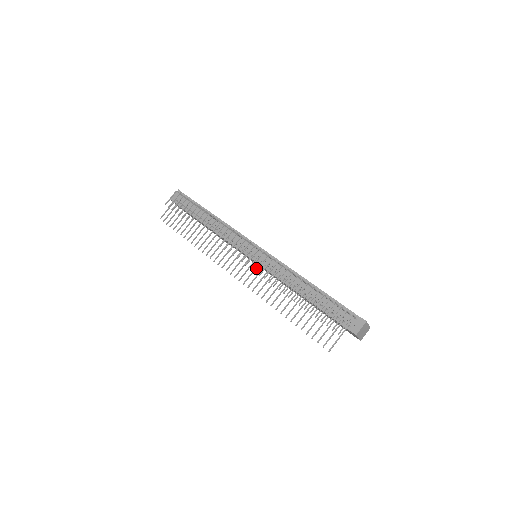
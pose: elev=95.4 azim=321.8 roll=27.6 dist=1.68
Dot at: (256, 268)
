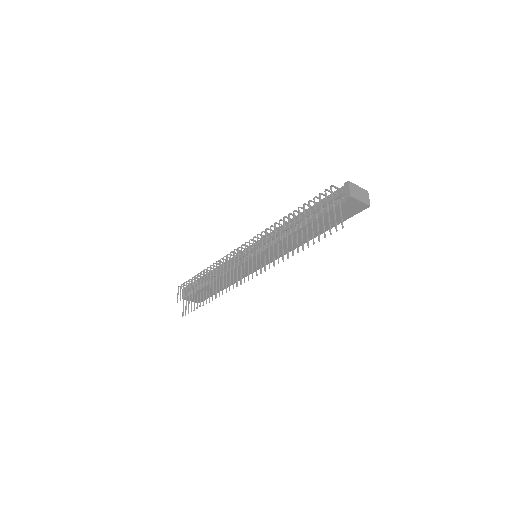
Dot at: (256, 256)
